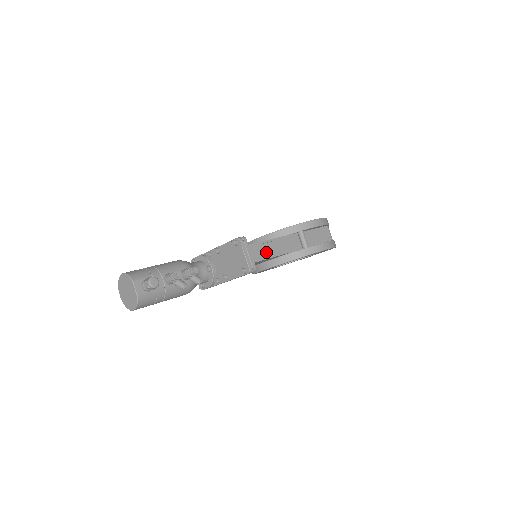
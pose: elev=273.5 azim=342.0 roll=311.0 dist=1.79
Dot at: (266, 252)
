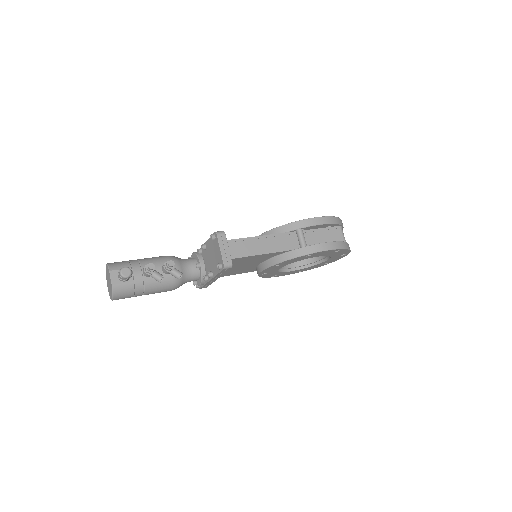
Dot at: (251, 249)
